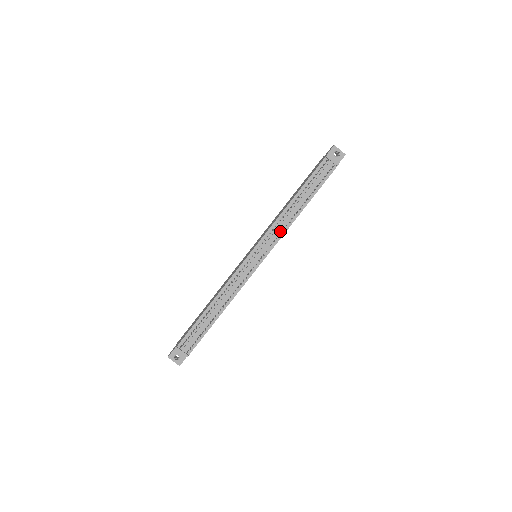
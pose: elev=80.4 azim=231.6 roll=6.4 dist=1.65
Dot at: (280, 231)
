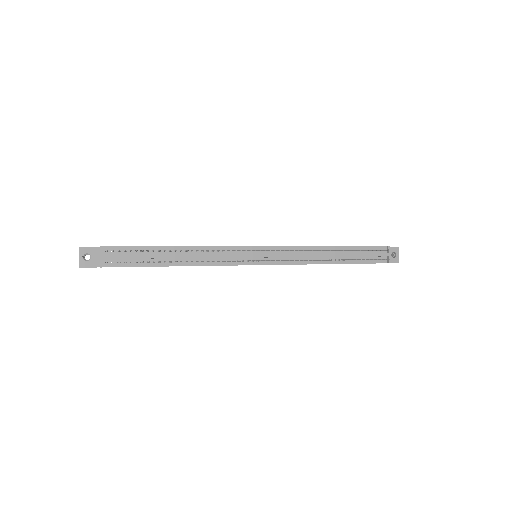
Dot at: (299, 258)
